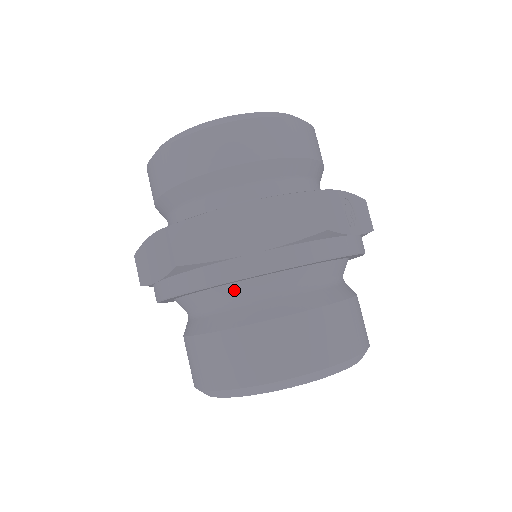
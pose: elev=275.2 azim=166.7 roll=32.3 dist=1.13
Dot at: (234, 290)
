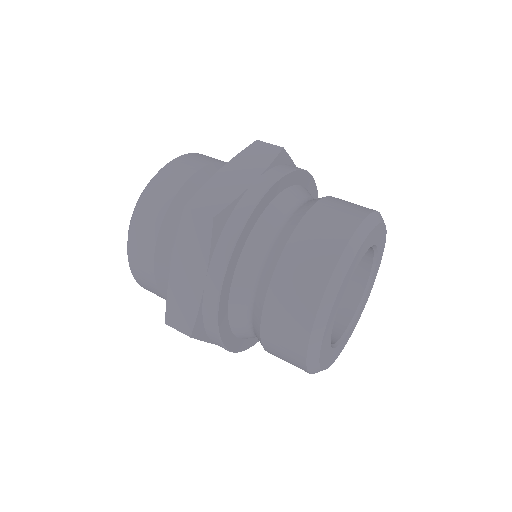
Dot at: (265, 222)
